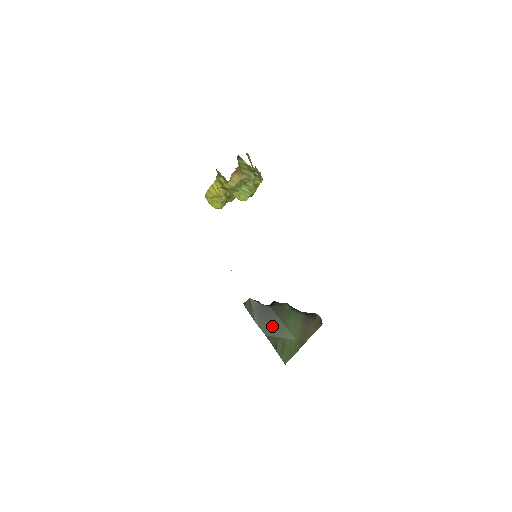
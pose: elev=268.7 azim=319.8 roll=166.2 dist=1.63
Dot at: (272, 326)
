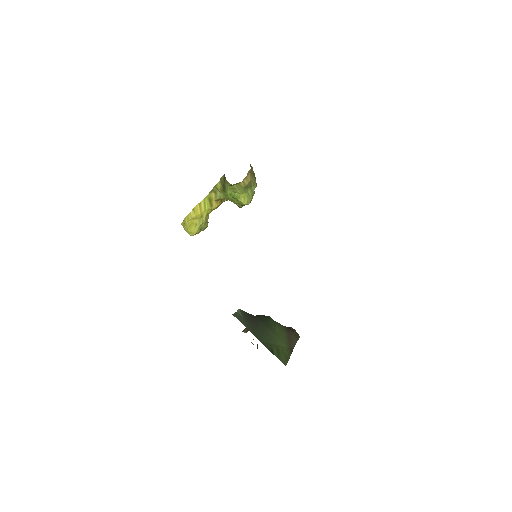
Dot at: (264, 334)
